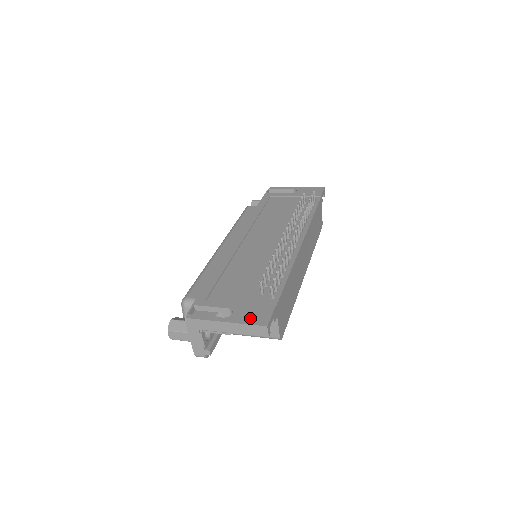
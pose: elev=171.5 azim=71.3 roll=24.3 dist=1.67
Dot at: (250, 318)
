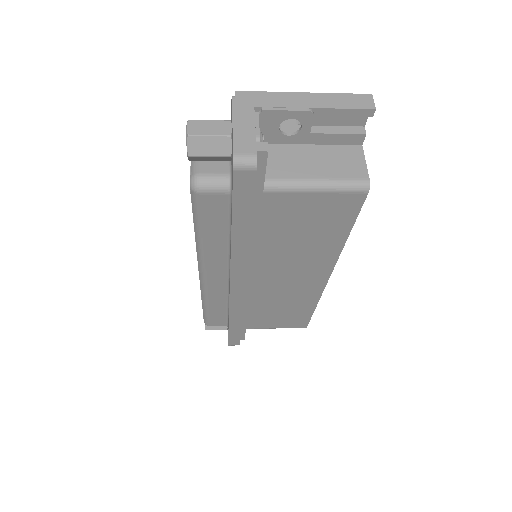
Dot at: occluded
